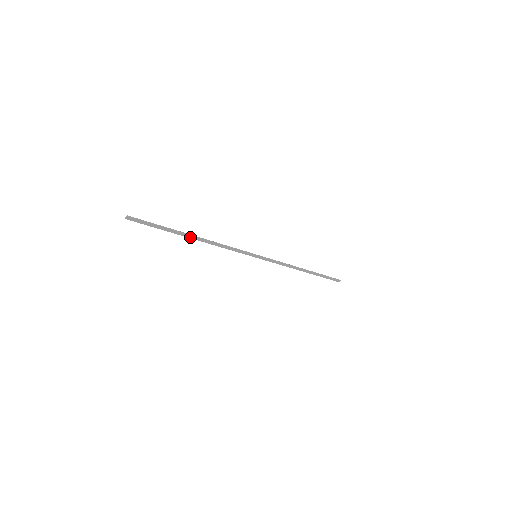
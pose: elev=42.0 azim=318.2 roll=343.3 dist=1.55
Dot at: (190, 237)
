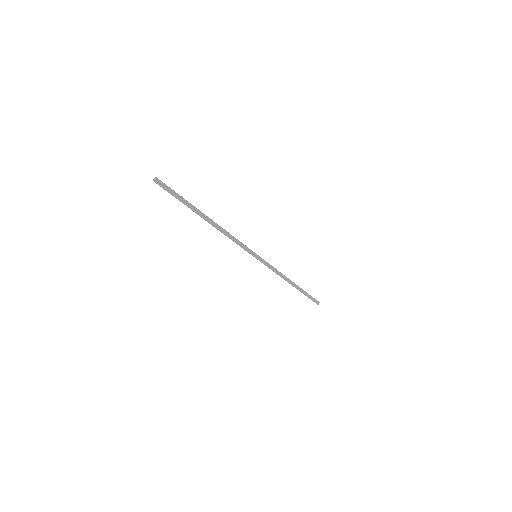
Dot at: (205, 219)
